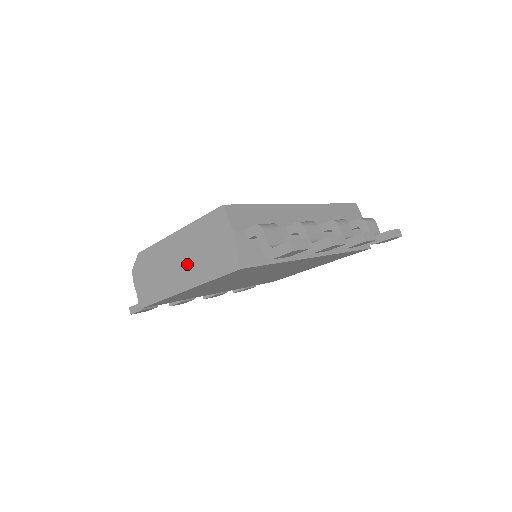
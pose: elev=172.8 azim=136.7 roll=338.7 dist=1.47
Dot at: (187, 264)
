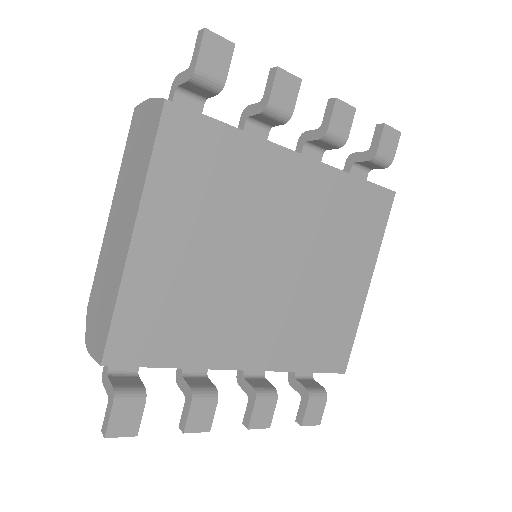
Dot at: (126, 207)
